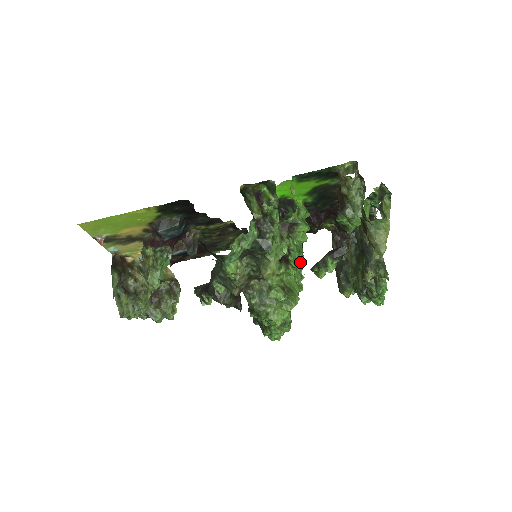
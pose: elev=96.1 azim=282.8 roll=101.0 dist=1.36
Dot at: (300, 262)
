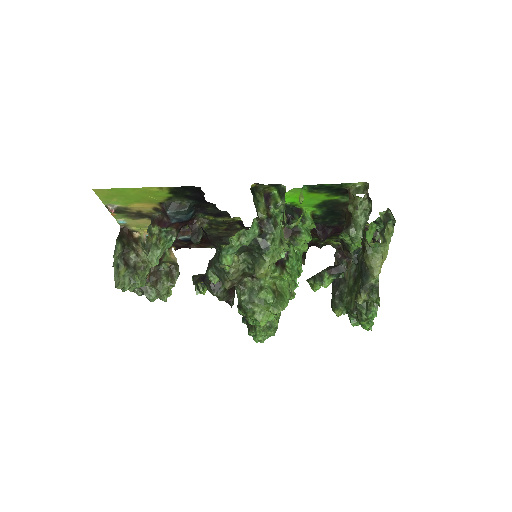
Dot at: (296, 270)
